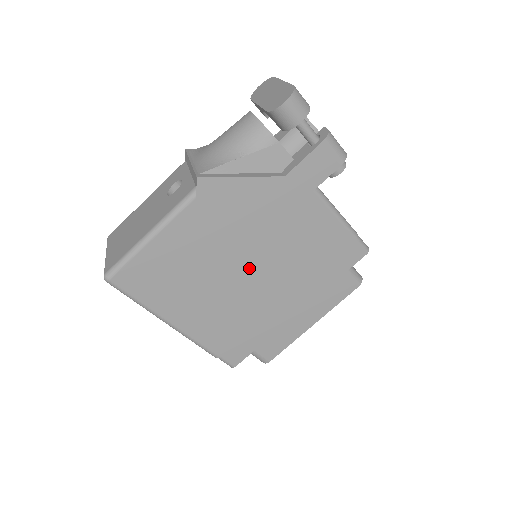
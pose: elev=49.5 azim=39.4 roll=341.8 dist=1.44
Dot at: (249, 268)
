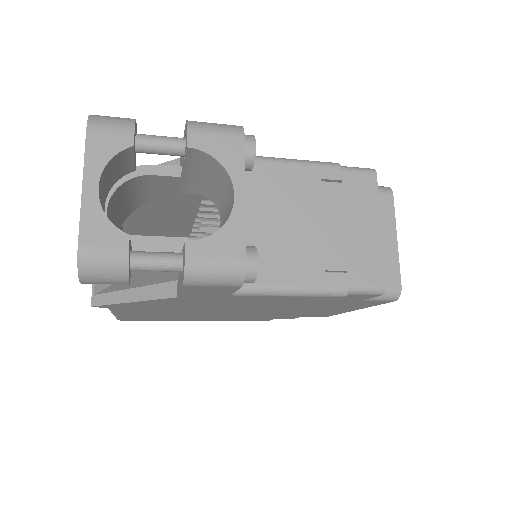
Dot at: (229, 311)
